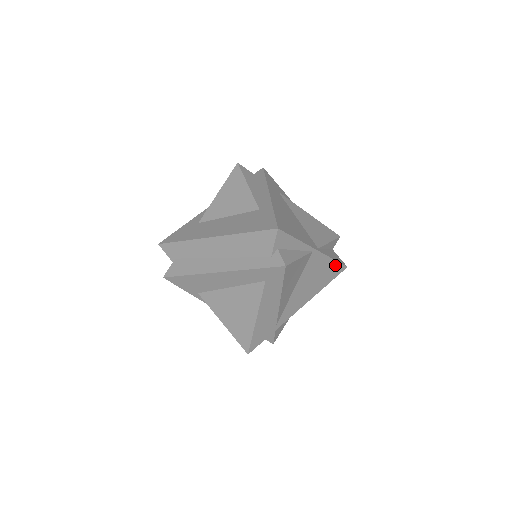
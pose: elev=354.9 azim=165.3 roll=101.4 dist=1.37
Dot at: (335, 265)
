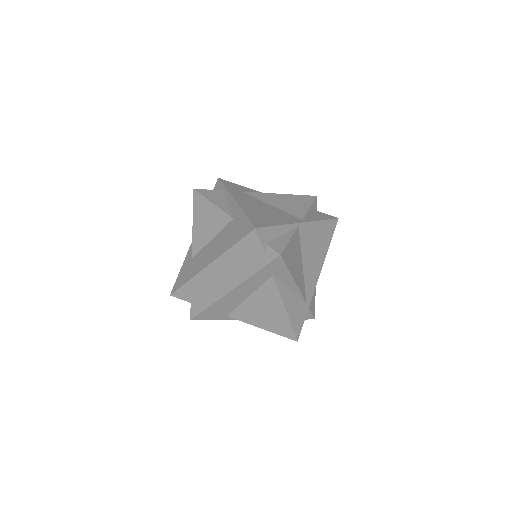
Dot at: (326, 224)
